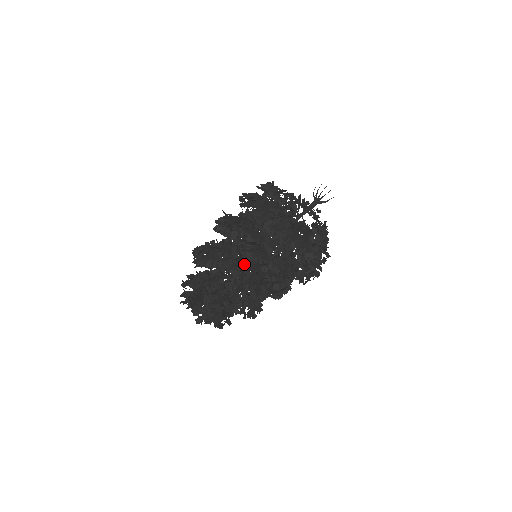
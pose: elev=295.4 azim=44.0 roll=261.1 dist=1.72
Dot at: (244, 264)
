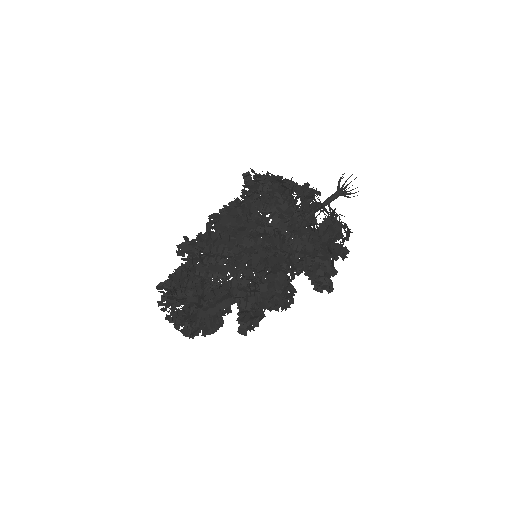
Dot at: occluded
